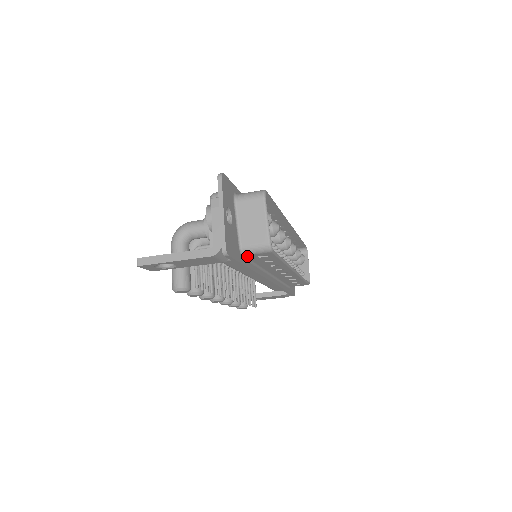
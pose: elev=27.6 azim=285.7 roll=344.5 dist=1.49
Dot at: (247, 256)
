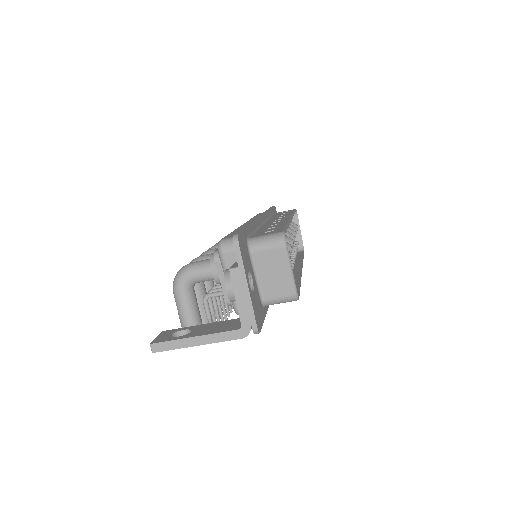
Dot at: occluded
